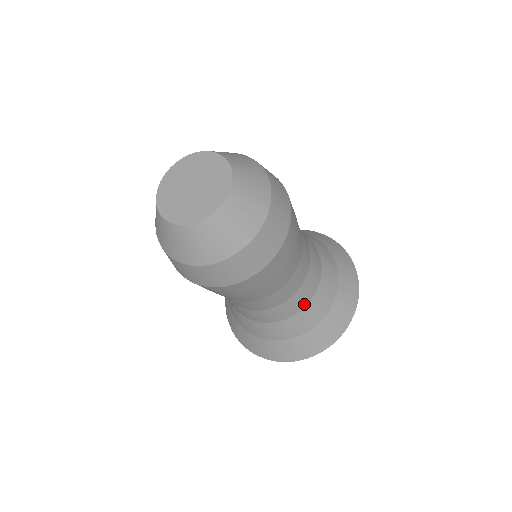
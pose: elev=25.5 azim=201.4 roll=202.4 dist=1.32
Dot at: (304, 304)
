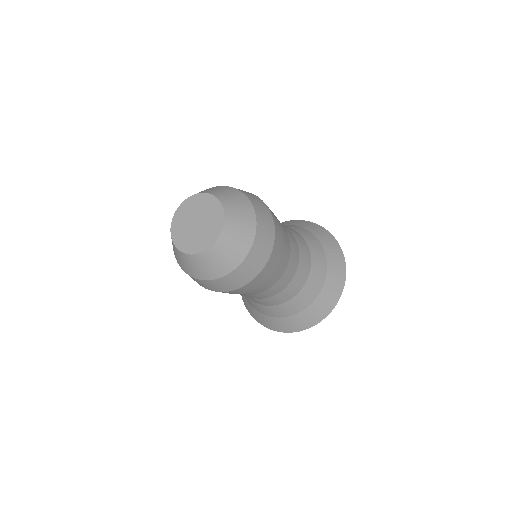
Dot at: (275, 304)
